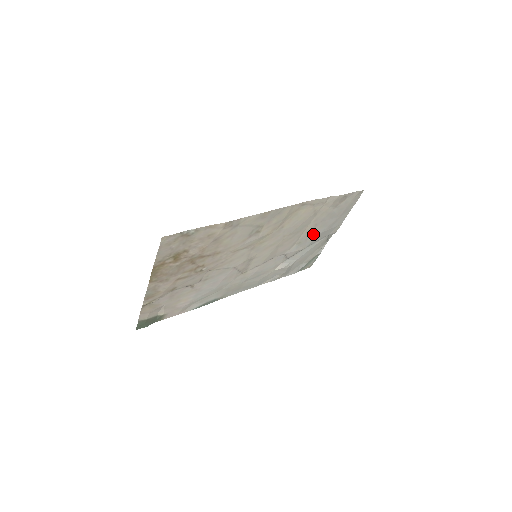
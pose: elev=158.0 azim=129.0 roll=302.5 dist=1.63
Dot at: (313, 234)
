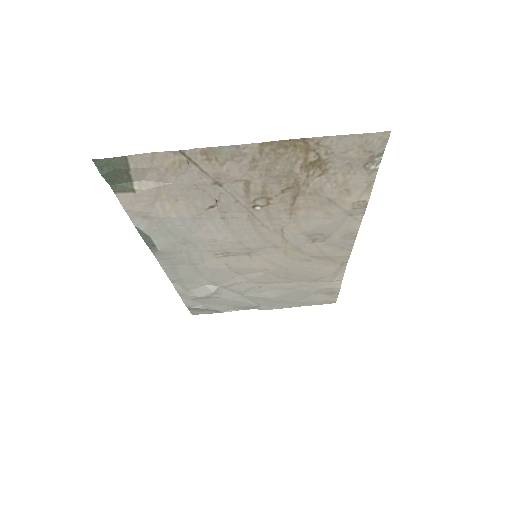
Dot at: (273, 292)
